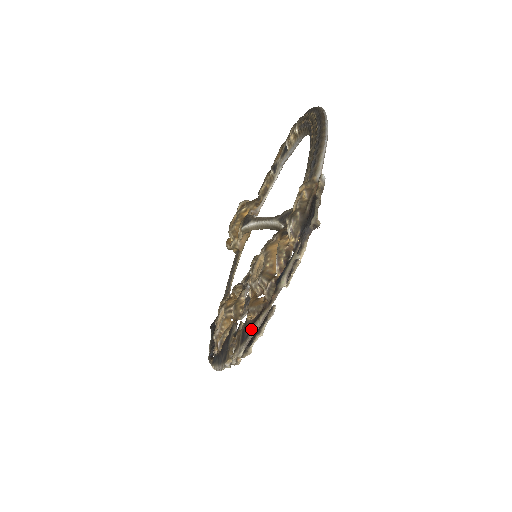
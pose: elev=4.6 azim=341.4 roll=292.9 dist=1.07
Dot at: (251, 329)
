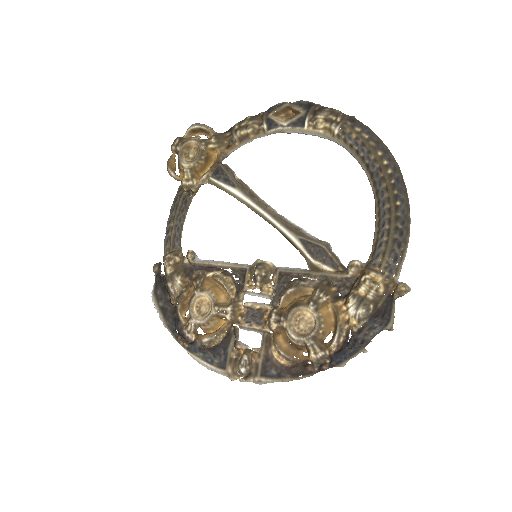
Dot at: (286, 376)
